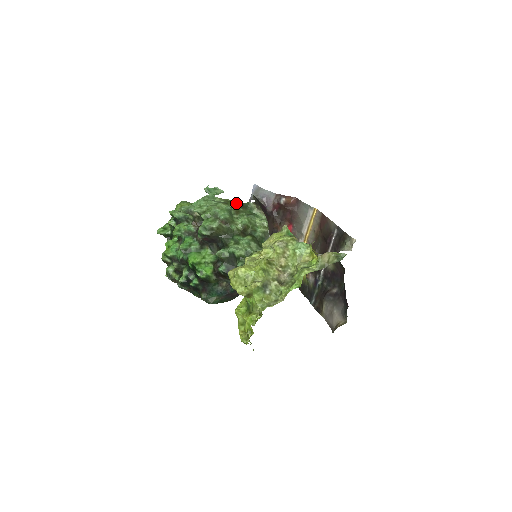
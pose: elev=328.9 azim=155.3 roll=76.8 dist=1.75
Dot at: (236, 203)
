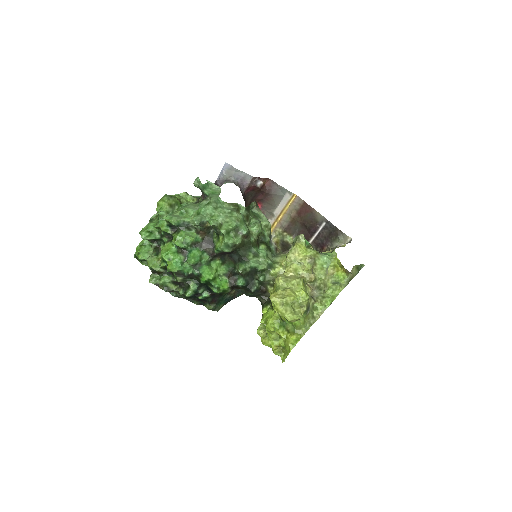
Dot at: (245, 208)
